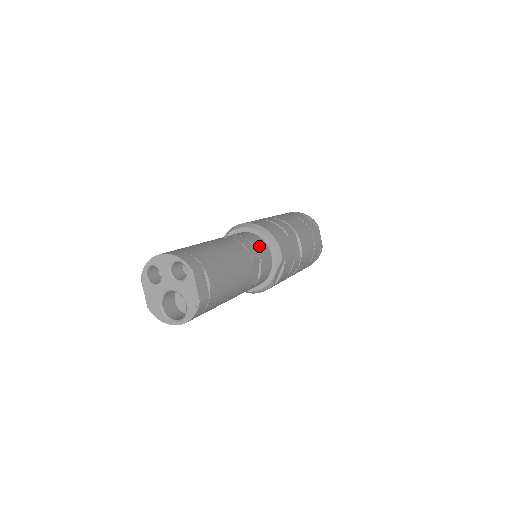
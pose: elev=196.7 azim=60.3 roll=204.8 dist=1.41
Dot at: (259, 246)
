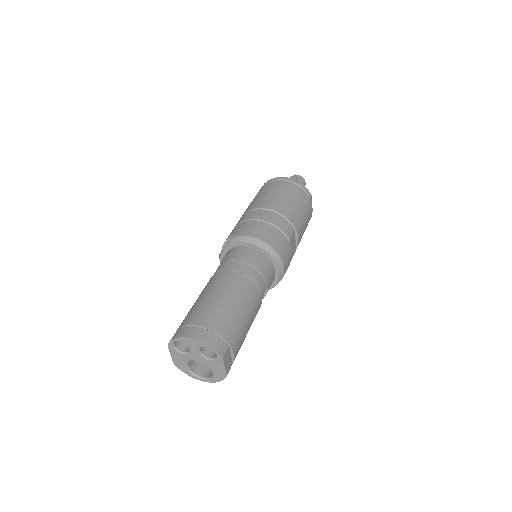
Dot at: (266, 271)
